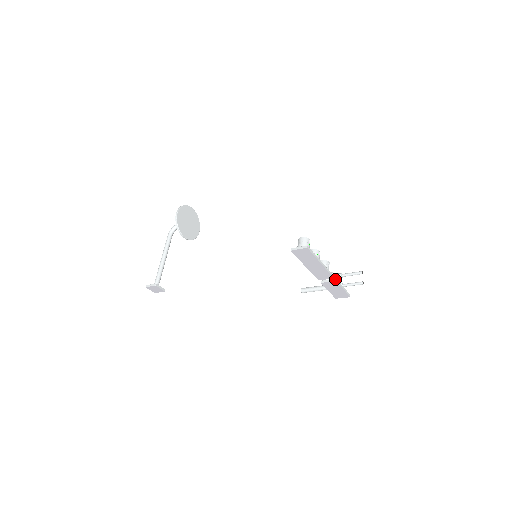
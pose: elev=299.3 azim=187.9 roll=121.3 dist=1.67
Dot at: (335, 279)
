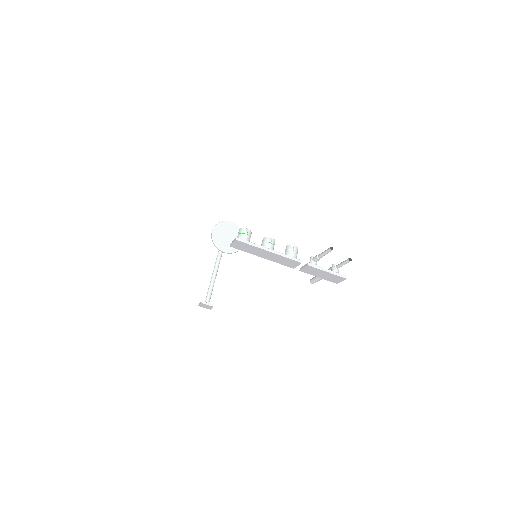
Dot at: (307, 263)
